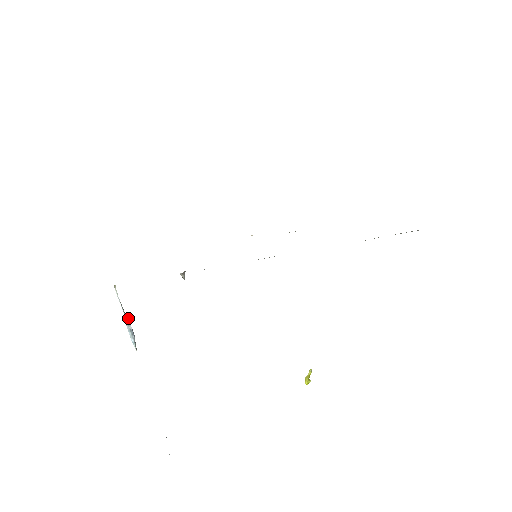
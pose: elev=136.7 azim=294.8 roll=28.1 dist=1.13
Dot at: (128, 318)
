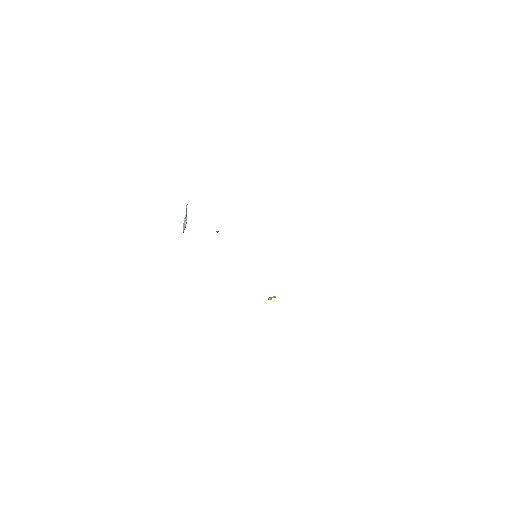
Dot at: occluded
